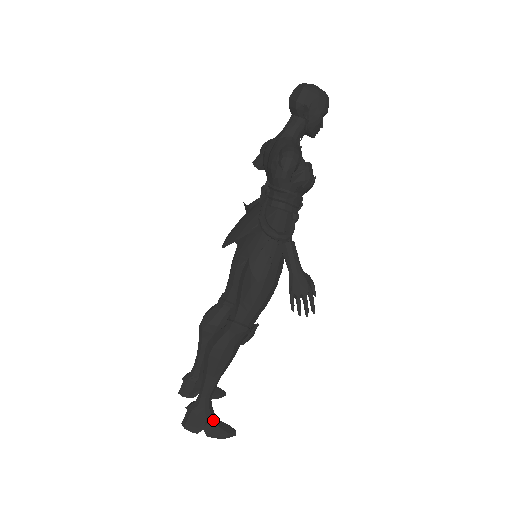
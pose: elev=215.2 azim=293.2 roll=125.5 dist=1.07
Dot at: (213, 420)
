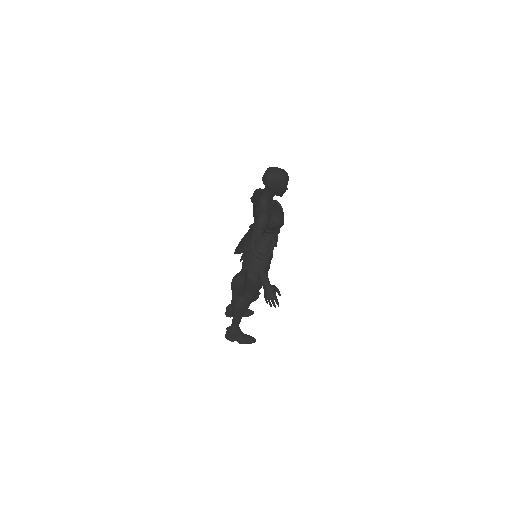
Dot at: (241, 336)
